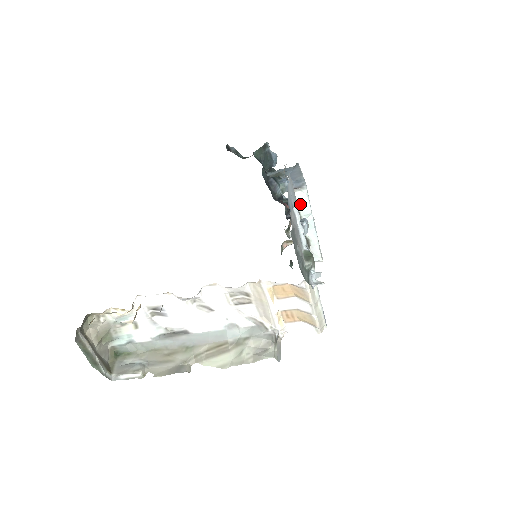
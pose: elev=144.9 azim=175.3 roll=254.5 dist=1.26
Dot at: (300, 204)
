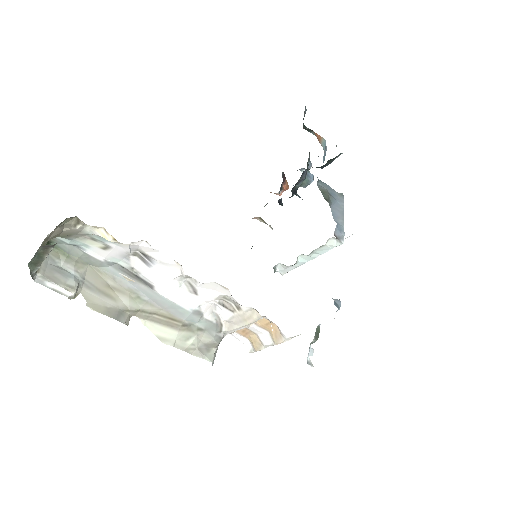
Dot at: (324, 246)
